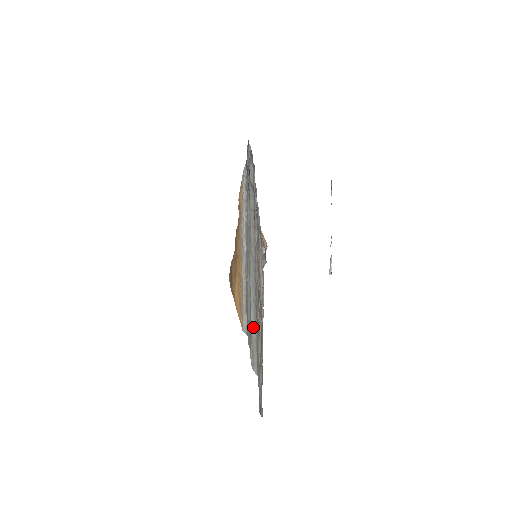
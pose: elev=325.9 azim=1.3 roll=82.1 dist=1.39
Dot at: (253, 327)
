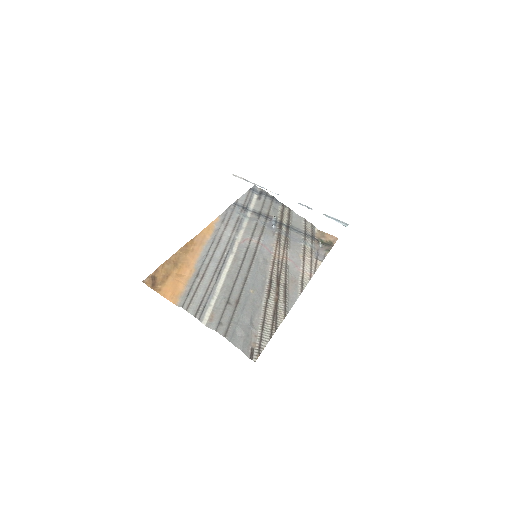
Dot at: (220, 302)
